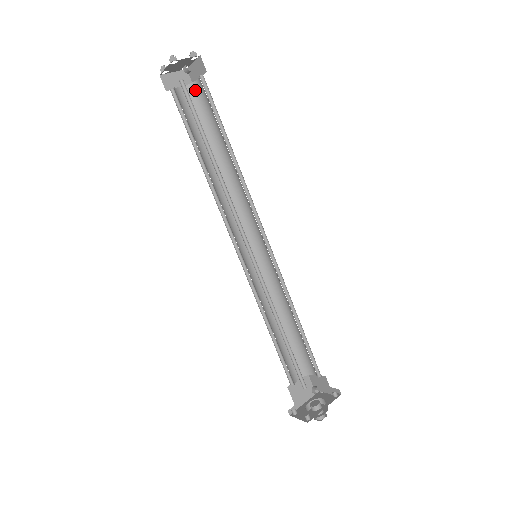
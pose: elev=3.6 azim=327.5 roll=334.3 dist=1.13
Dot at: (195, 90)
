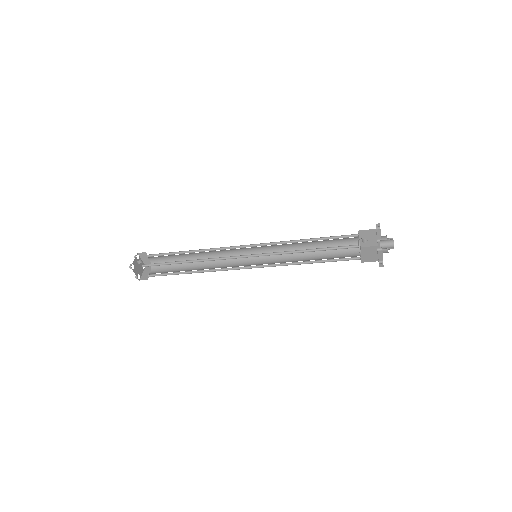
Dot at: occluded
